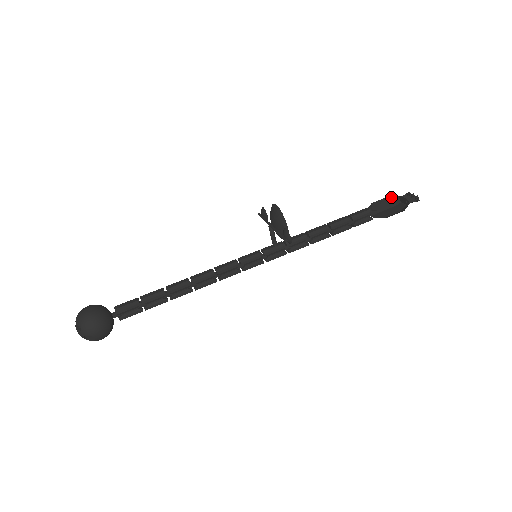
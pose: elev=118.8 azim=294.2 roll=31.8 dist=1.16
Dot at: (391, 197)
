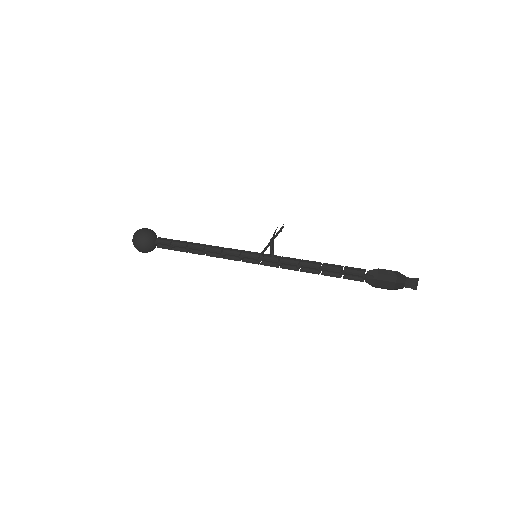
Dot at: (400, 273)
